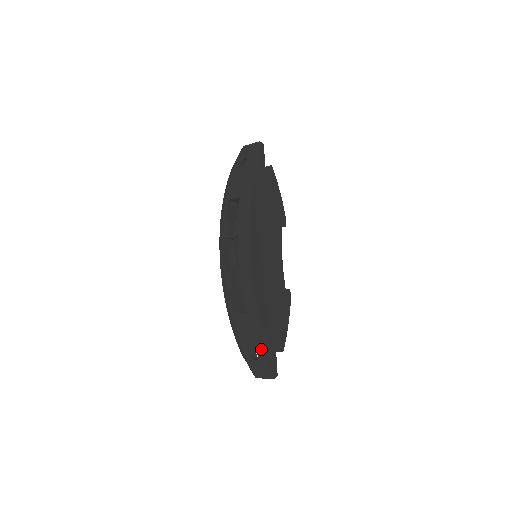
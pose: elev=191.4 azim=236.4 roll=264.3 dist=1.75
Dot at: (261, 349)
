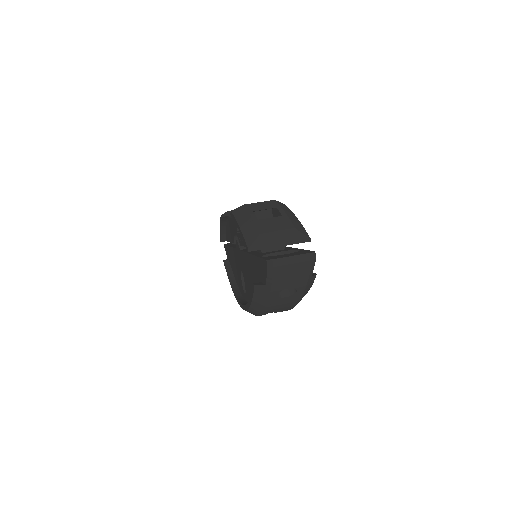
Dot at: occluded
